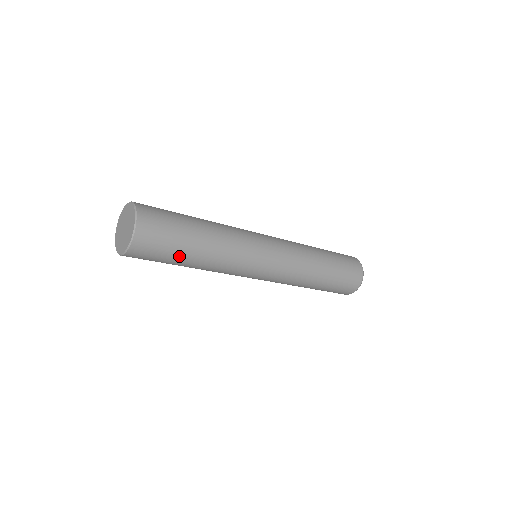
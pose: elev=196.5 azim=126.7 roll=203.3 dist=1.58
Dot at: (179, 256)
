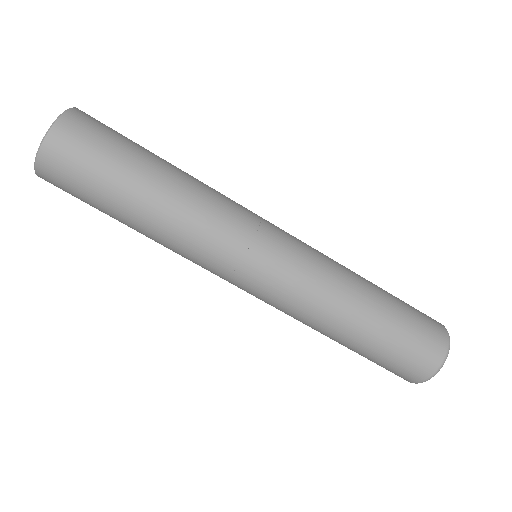
Dot at: (143, 149)
